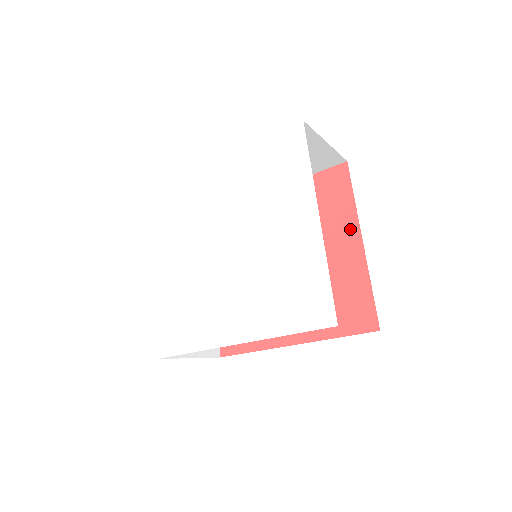
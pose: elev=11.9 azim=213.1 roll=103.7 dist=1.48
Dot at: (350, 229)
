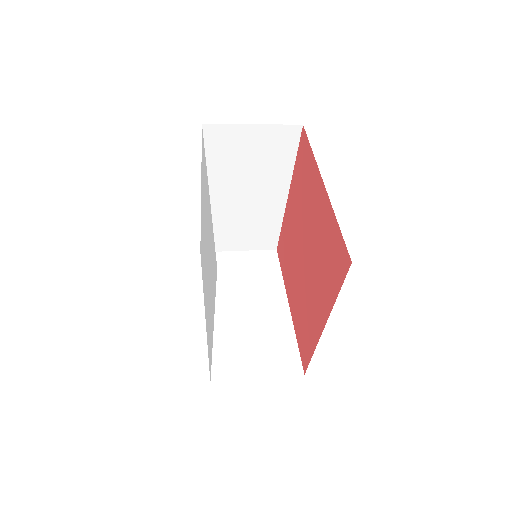
Dot at: (317, 181)
